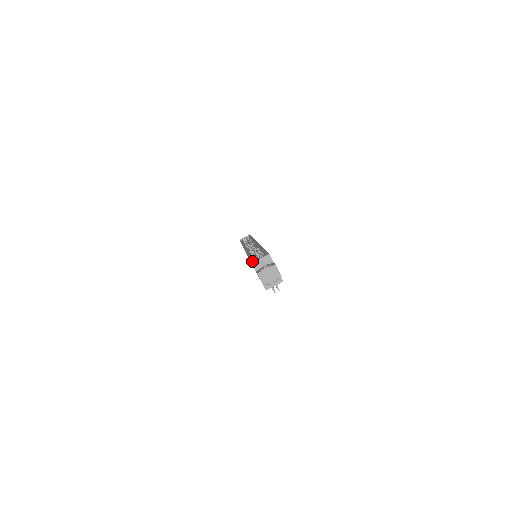
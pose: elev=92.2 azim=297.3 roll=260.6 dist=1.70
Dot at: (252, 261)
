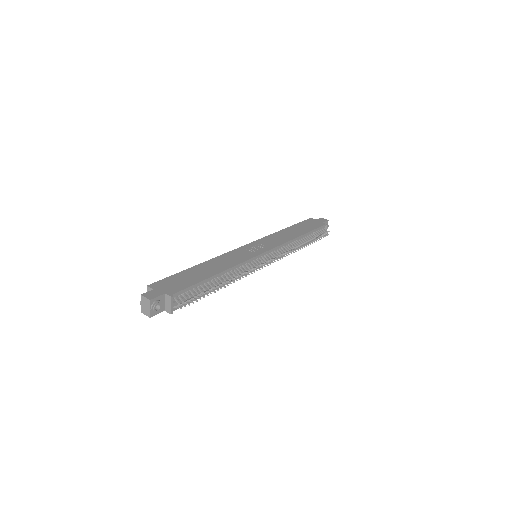
Dot at: occluded
